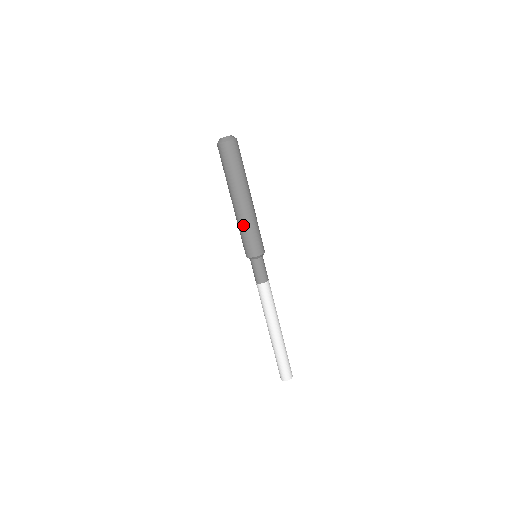
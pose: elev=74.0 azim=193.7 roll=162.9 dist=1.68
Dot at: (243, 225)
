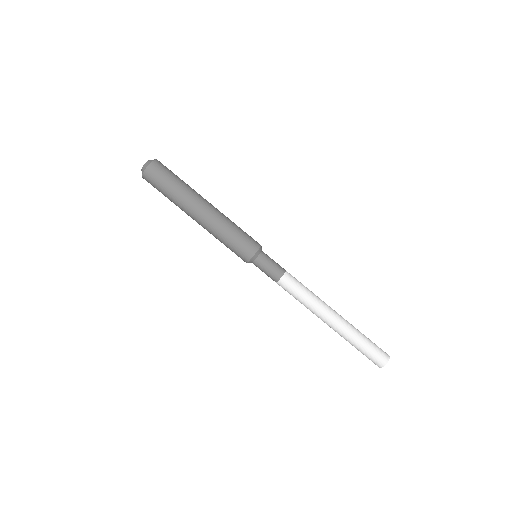
Dot at: (225, 226)
